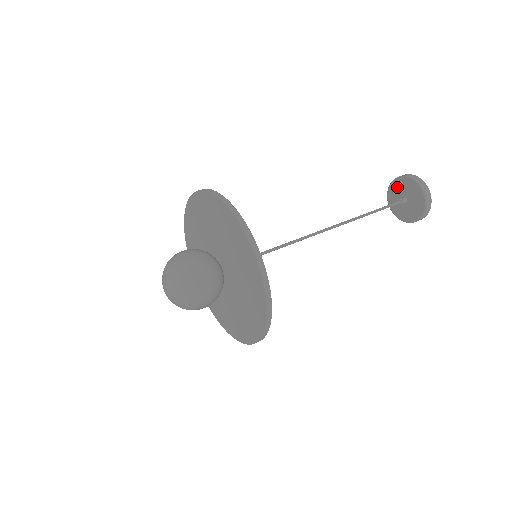
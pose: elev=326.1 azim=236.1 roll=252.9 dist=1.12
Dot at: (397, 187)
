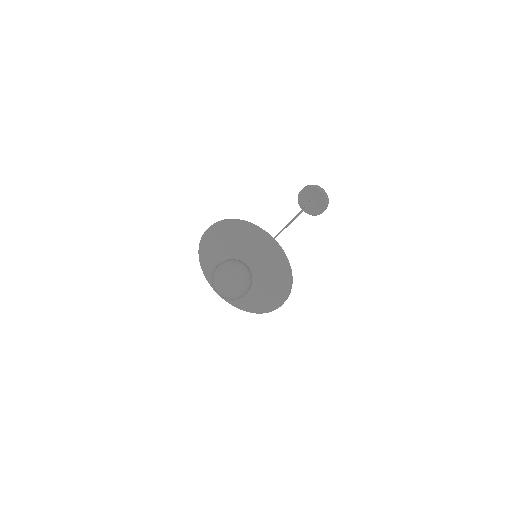
Dot at: (312, 192)
